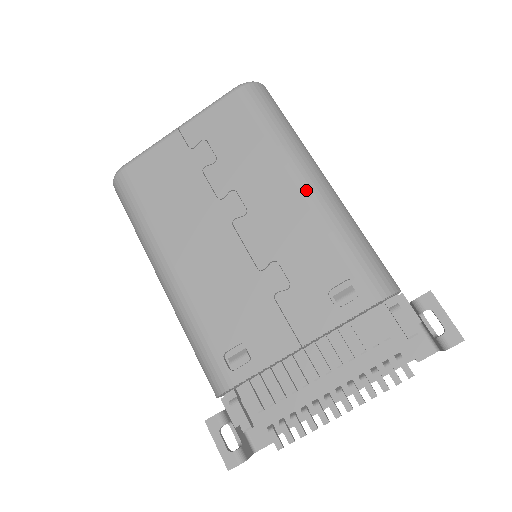
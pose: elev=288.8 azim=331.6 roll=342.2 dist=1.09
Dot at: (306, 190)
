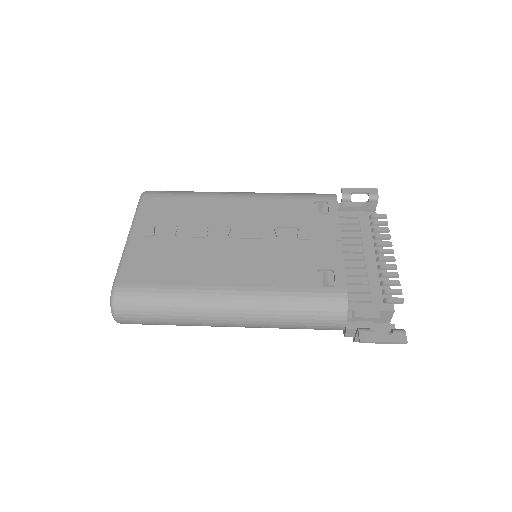
Dot at: (244, 195)
